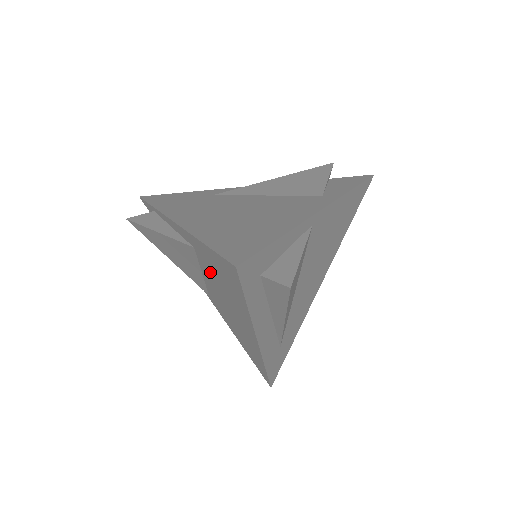
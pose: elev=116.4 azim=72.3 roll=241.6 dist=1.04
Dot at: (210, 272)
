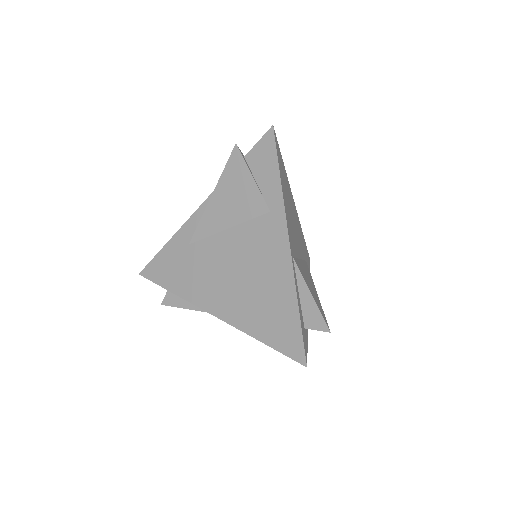
Dot at: occluded
